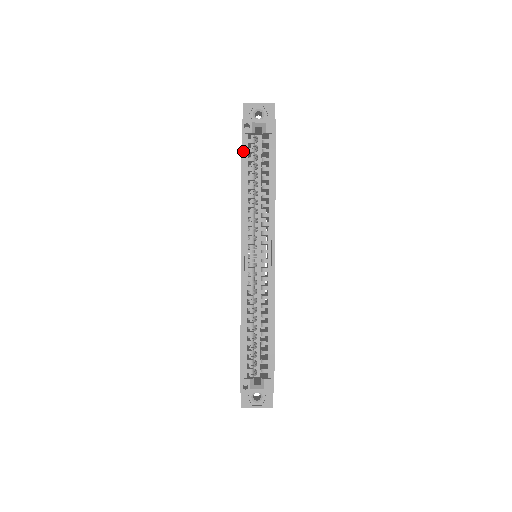
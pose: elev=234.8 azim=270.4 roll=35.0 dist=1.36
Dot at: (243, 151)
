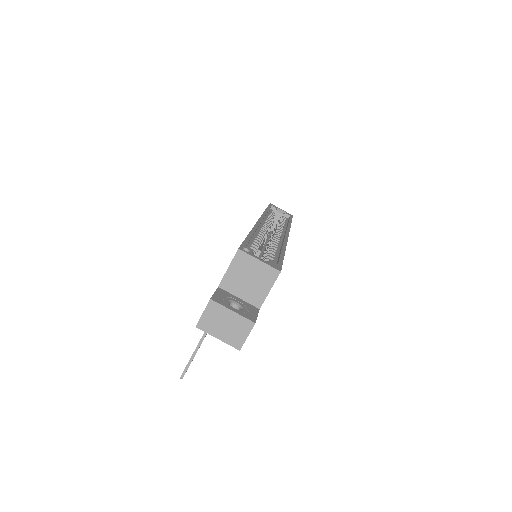
Dot at: (269, 207)
